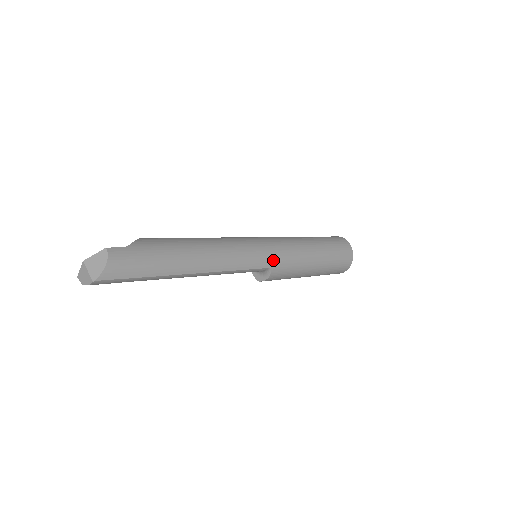
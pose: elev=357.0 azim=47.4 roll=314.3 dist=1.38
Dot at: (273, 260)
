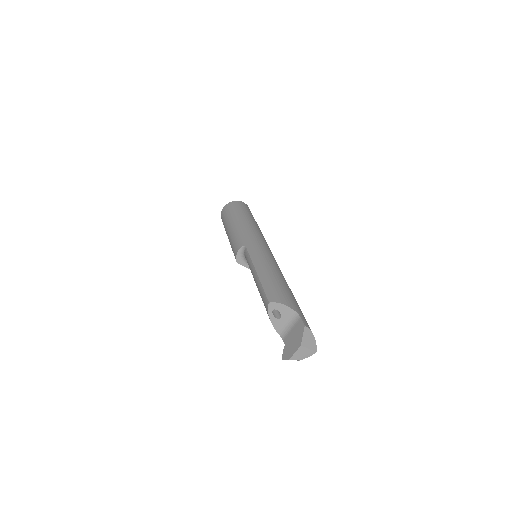
Dot at: occluded
